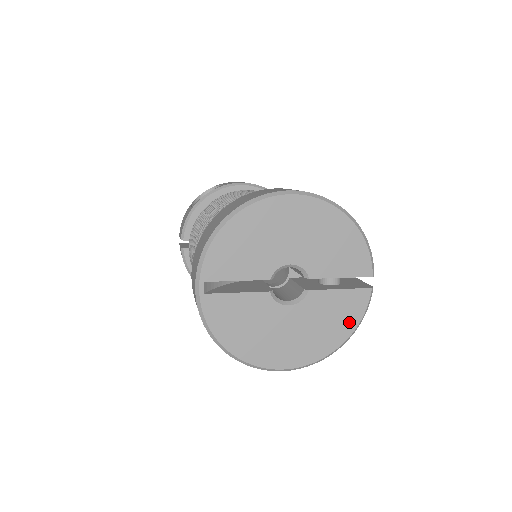
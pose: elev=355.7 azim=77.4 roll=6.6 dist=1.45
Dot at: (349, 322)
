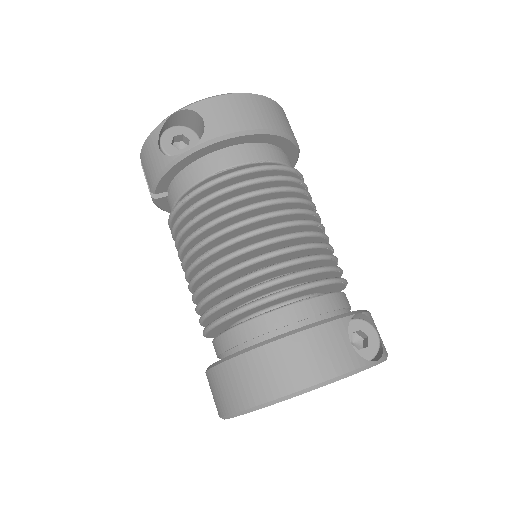
Dot at: occluded
